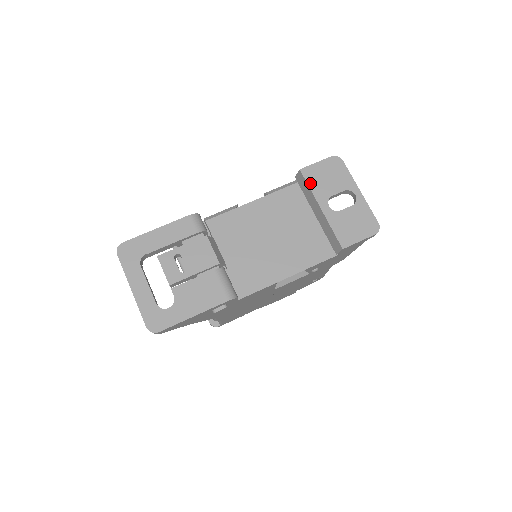
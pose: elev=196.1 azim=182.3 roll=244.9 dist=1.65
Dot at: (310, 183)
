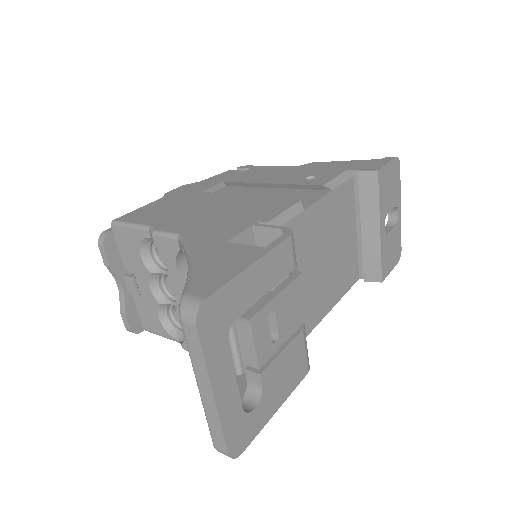
Dot at: (380, 193)
